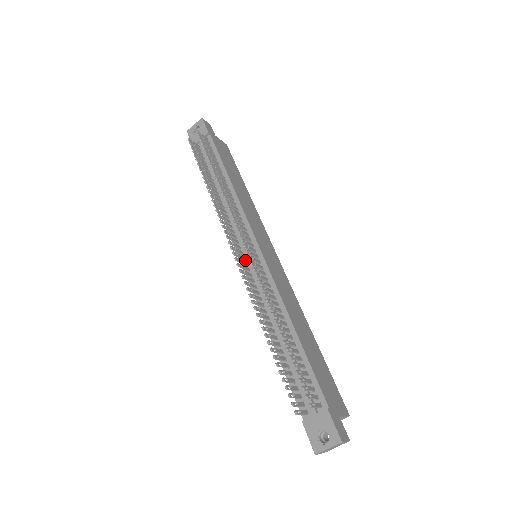
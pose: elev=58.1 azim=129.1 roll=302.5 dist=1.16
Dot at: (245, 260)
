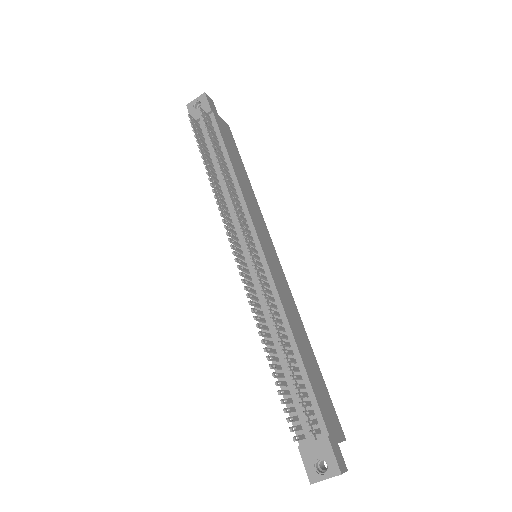
Dot at: (245, 260)
